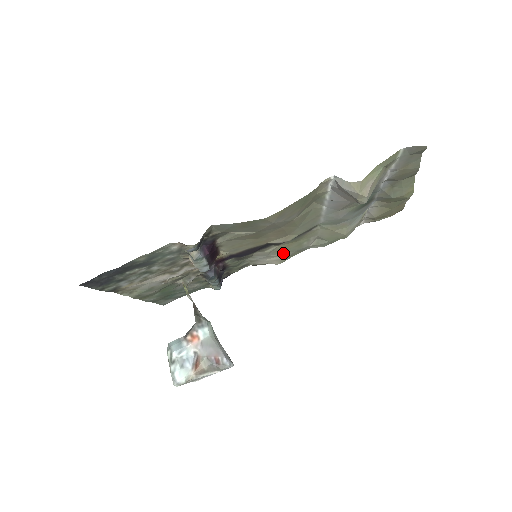
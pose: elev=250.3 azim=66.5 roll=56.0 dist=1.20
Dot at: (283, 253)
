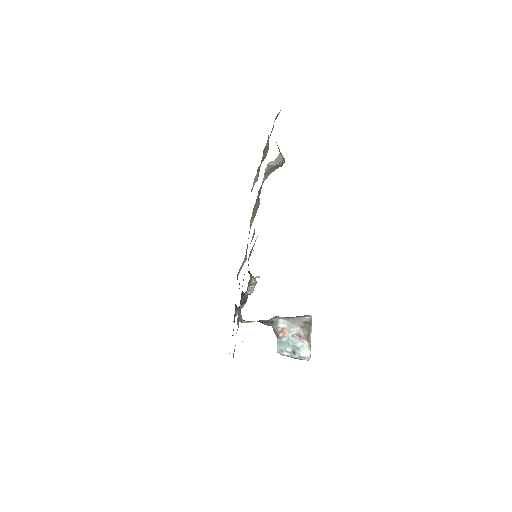
Dot at: occluded
